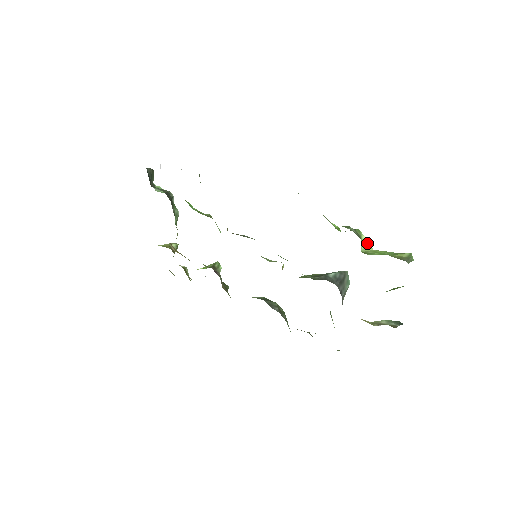
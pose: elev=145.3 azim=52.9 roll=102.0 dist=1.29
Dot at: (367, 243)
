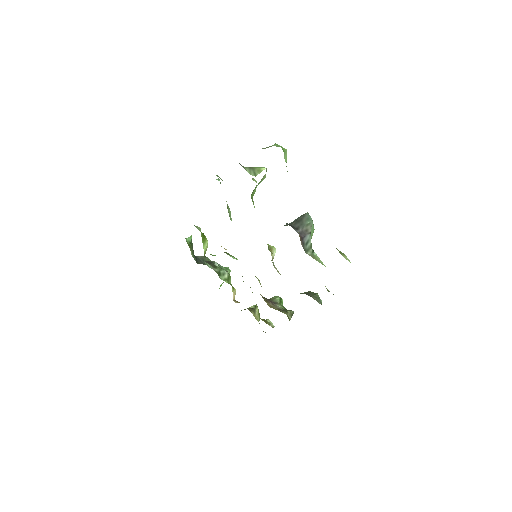
Dot at: (264, 169)
